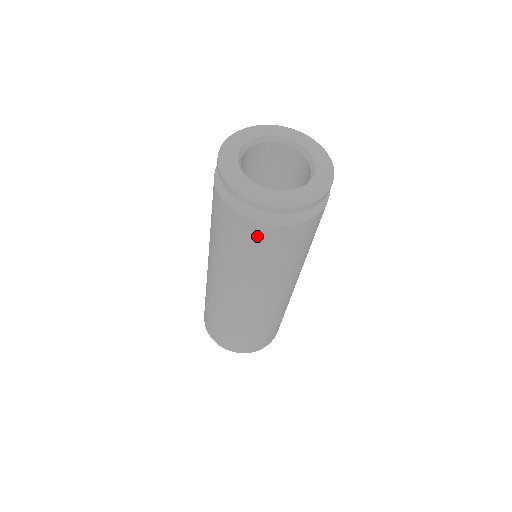
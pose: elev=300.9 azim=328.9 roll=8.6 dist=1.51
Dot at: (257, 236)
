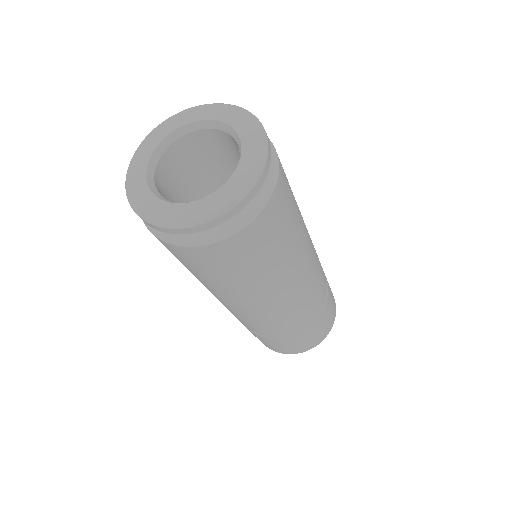
Dot at: occluded
